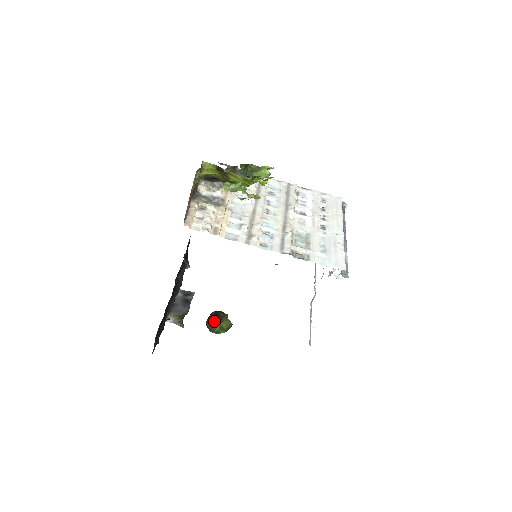
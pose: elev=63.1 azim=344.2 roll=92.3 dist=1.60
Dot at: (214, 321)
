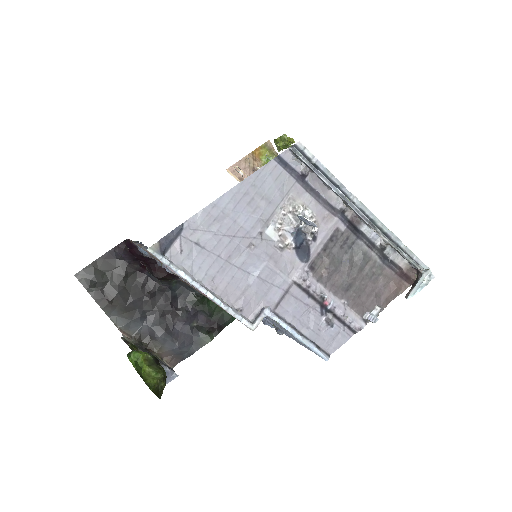
Dot at: (146, 353)
